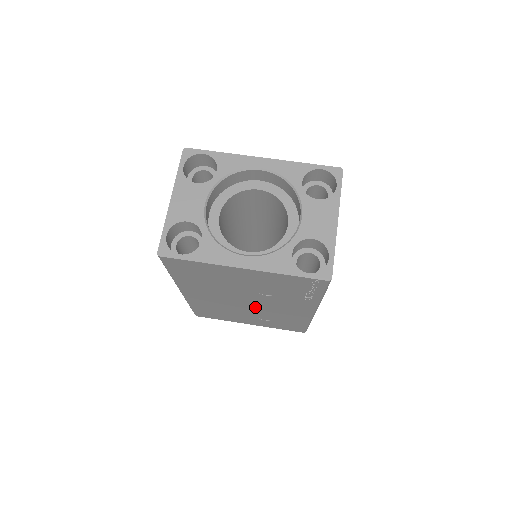
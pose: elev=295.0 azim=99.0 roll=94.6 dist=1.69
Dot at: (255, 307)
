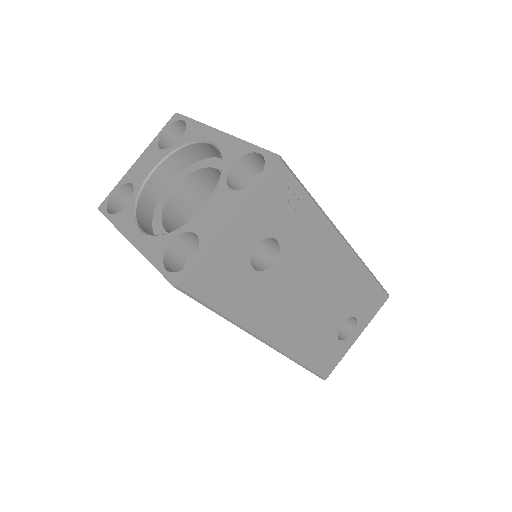
Dot at: occluded
